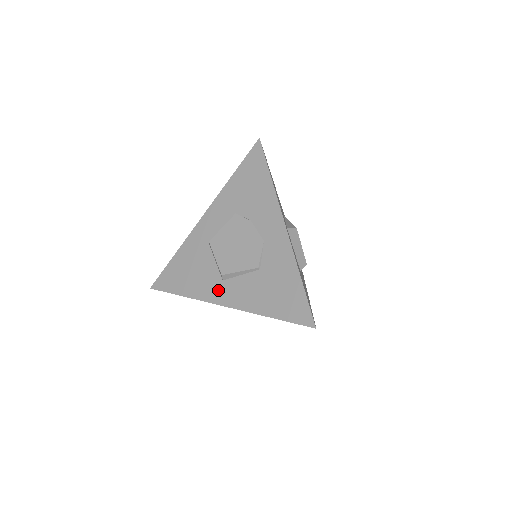
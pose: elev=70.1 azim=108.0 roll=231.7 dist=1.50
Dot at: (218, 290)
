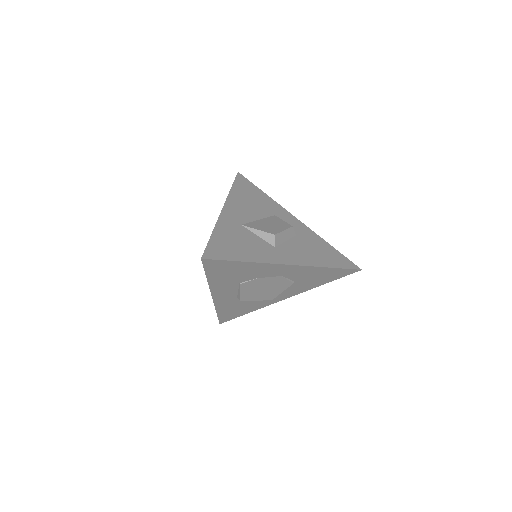
Dot at: (273, 299)
